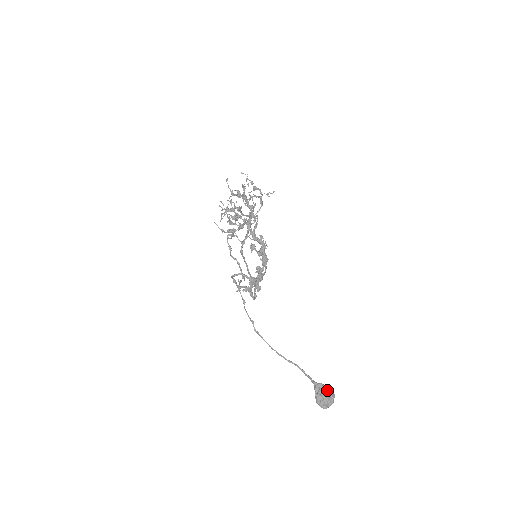
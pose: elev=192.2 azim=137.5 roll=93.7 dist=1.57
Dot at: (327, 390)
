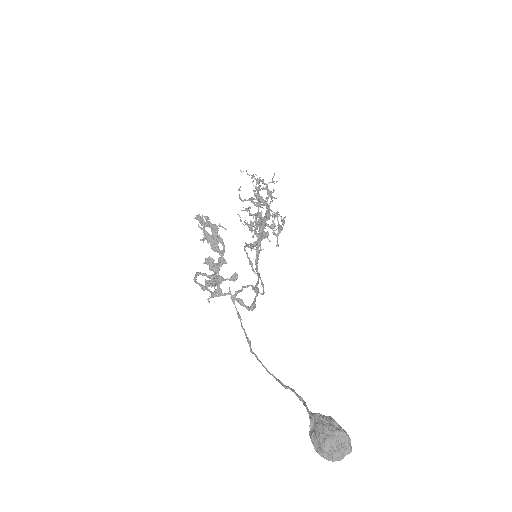
Dot at: (326, 424)
